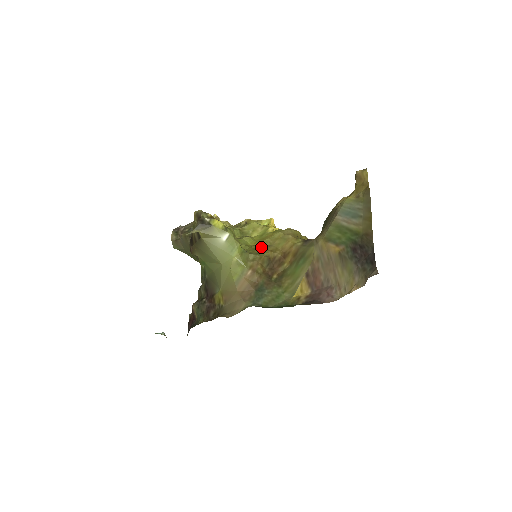
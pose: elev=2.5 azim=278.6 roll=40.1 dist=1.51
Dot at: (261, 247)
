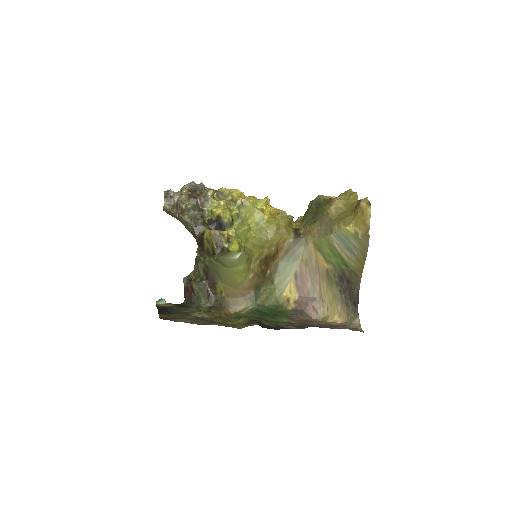
Dot at: (259, 243)
